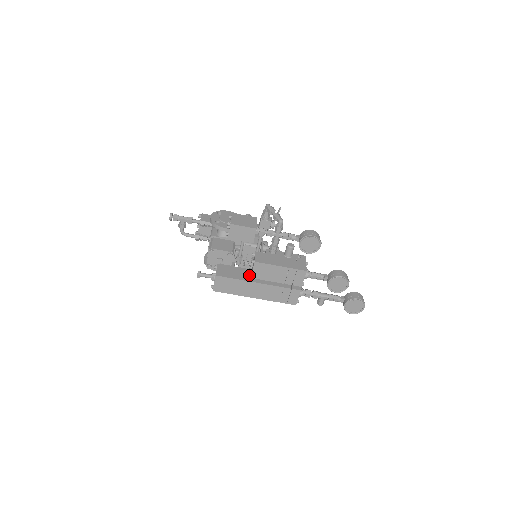
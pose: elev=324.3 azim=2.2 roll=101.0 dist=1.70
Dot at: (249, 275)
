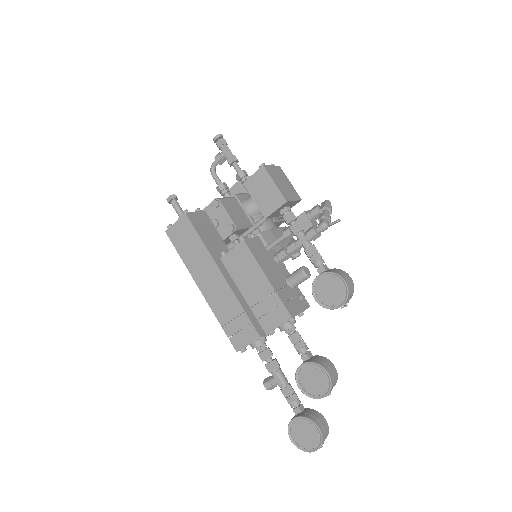
Dot at: (222, 253)
